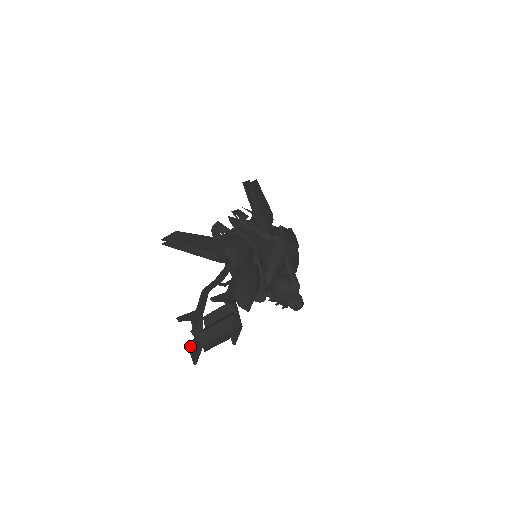
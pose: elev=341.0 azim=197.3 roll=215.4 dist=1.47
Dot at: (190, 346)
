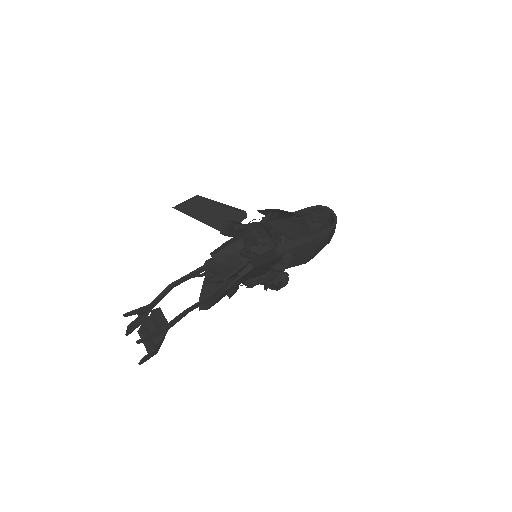
Dot at: (129, 325)
